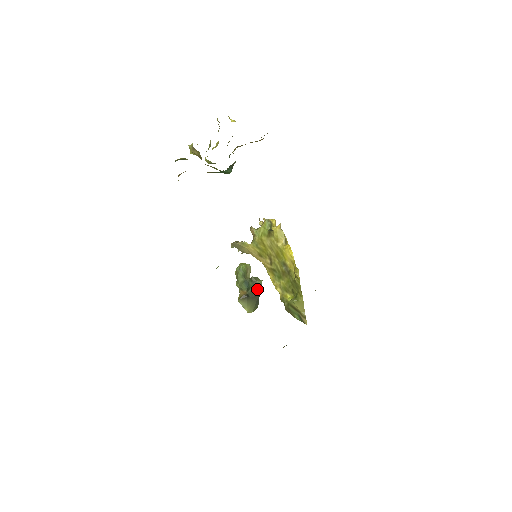
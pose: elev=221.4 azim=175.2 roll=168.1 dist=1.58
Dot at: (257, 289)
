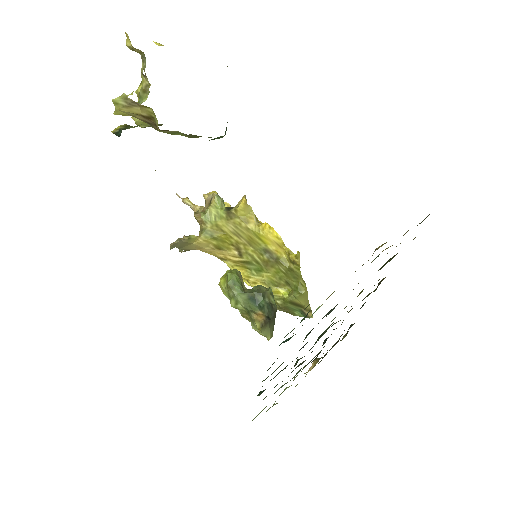
Dot at: (272, 303)
